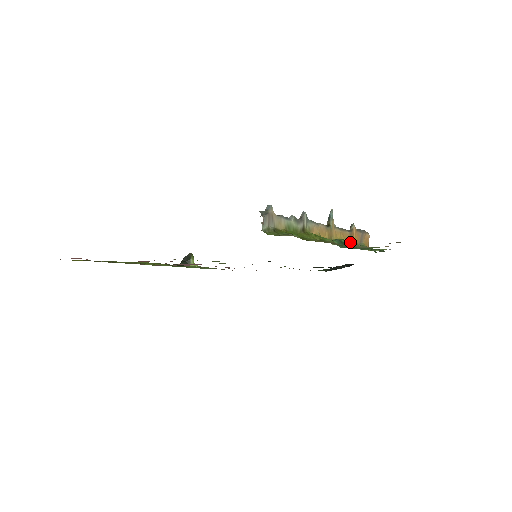
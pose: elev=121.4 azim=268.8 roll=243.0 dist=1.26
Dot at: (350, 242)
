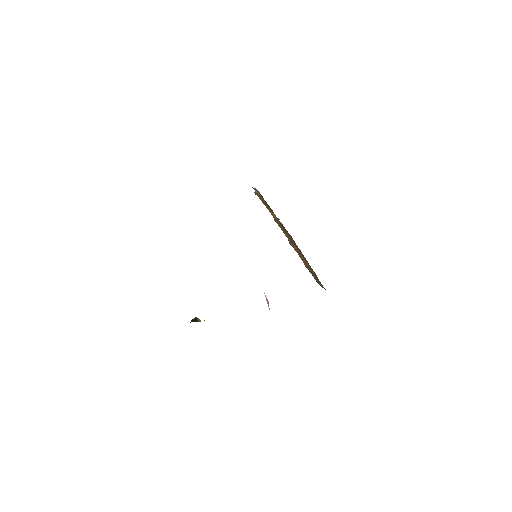
Dot at: occluded
